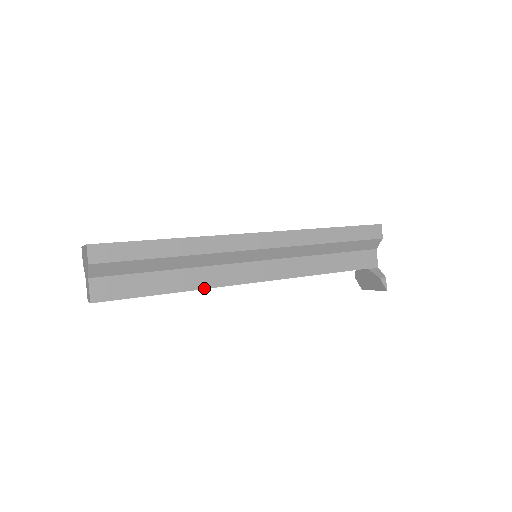
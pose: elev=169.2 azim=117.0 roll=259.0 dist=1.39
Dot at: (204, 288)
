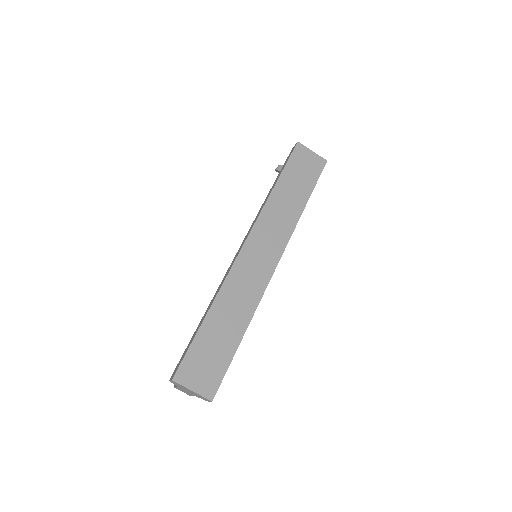
Dot at: occluded
